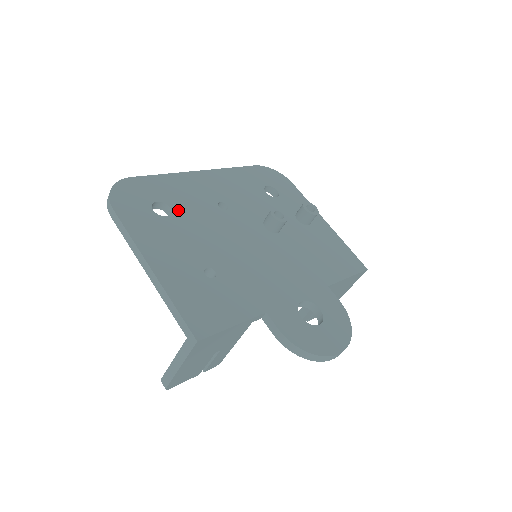
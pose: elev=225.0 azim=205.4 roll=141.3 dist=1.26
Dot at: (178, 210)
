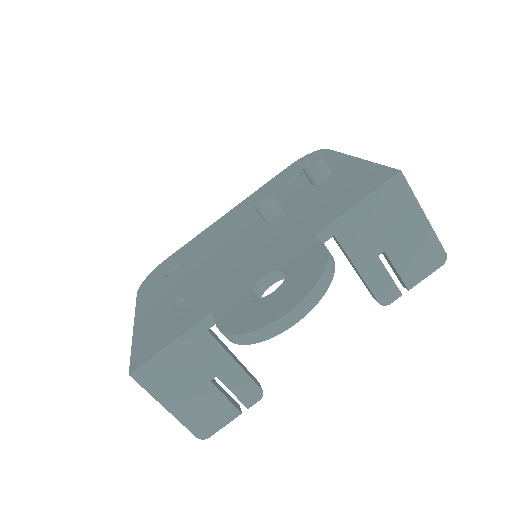
Dot at: (185, 262)
